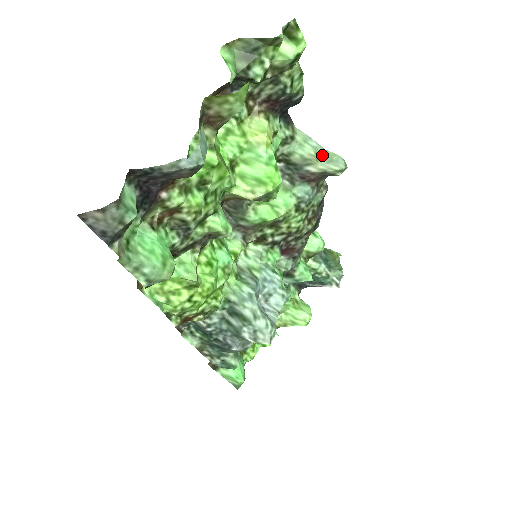
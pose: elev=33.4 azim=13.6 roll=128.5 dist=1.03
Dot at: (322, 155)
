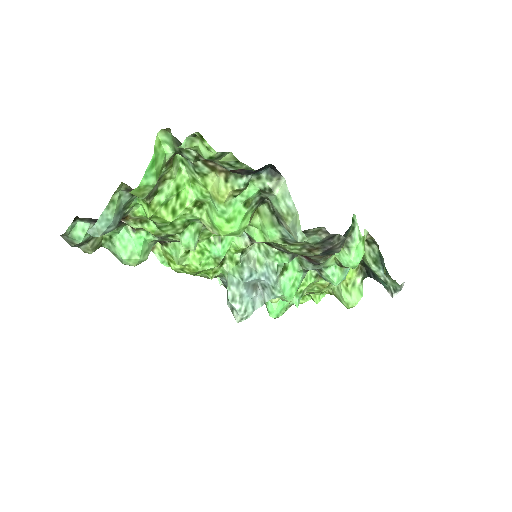
Dot at: (293, 217)
